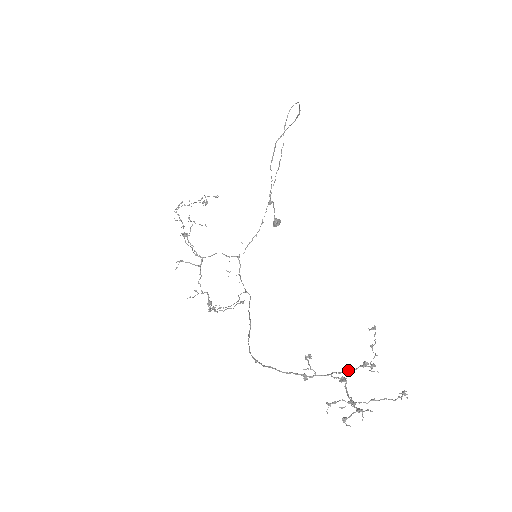
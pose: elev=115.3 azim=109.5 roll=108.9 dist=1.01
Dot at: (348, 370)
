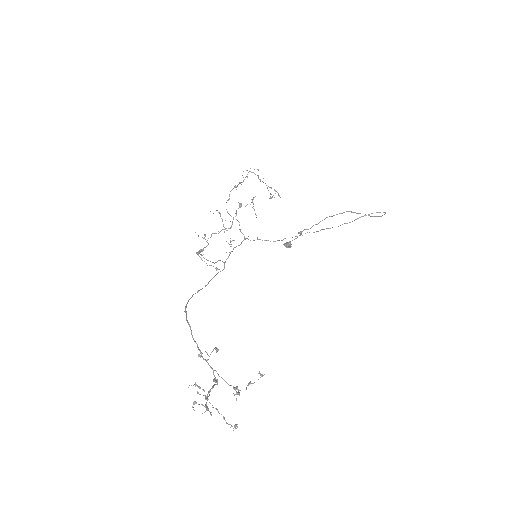
Dot at: occluded
